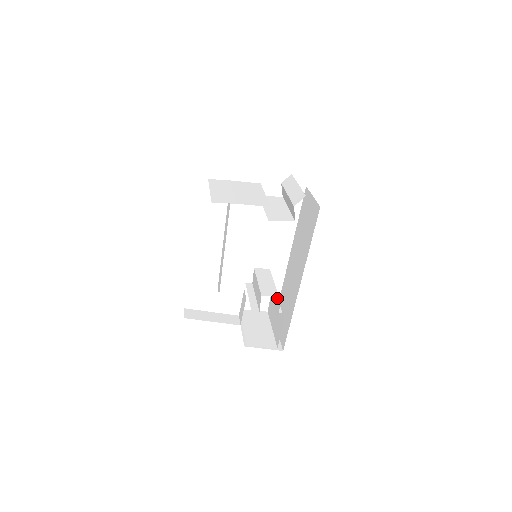
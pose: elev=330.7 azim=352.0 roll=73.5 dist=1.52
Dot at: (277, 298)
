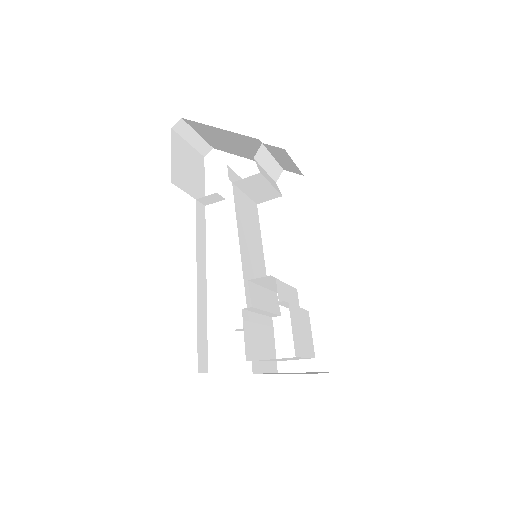
Dot at: (277, 285)
